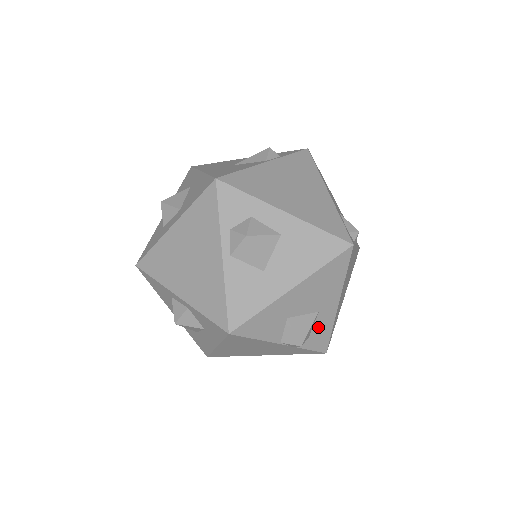
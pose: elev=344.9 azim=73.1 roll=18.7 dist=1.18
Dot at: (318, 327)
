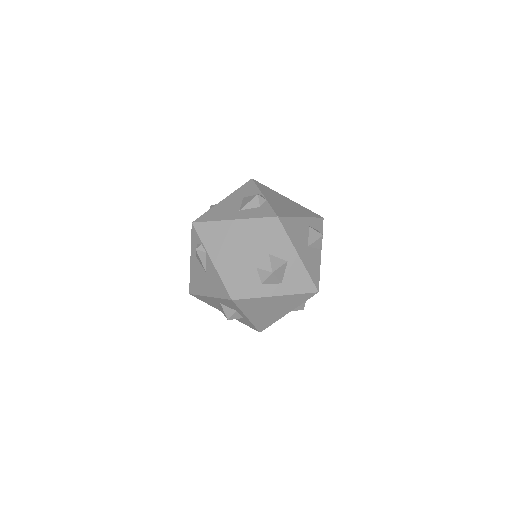
Dot at: occluded
